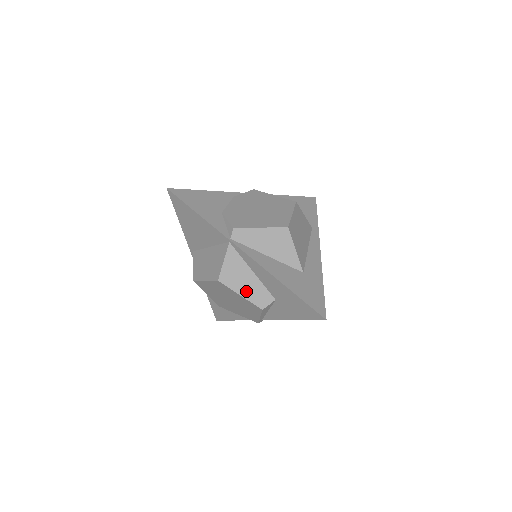
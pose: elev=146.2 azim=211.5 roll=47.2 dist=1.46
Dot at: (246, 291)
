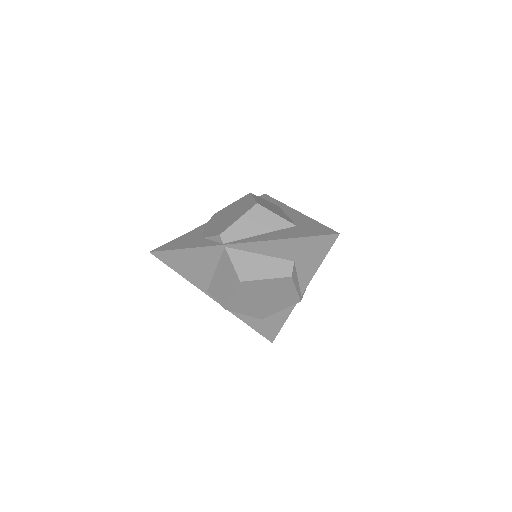
Dot at: (267, 273)
